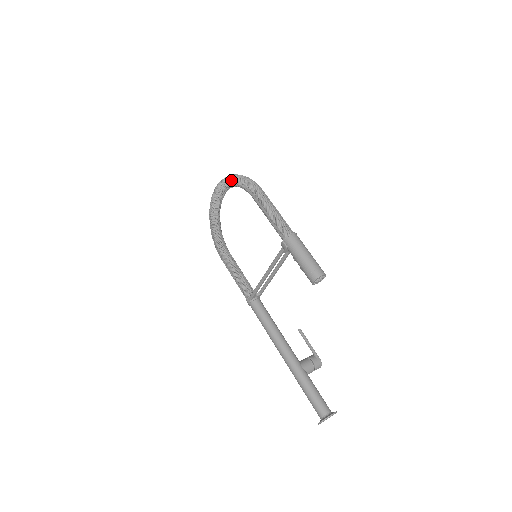
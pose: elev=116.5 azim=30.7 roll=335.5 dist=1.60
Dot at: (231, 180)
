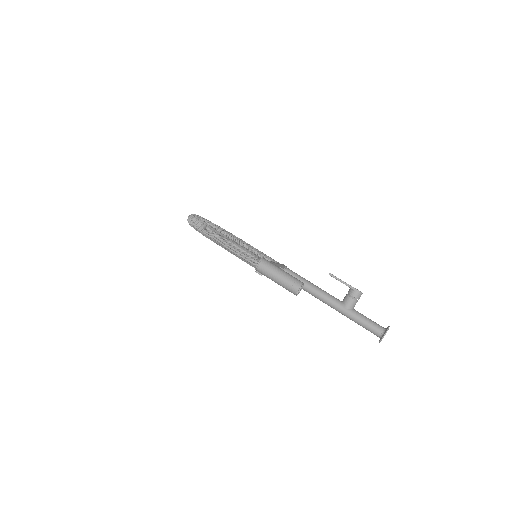
Dot at: occluded
